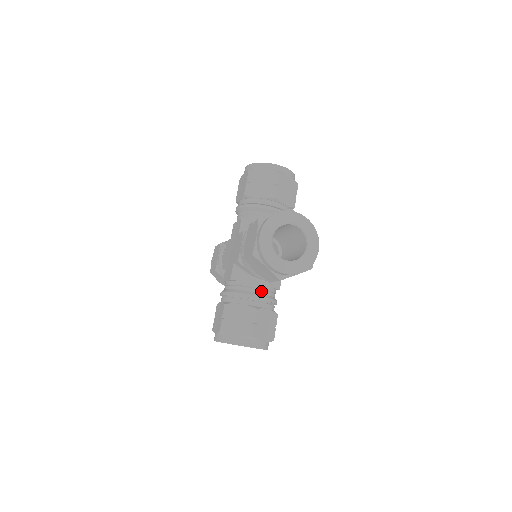
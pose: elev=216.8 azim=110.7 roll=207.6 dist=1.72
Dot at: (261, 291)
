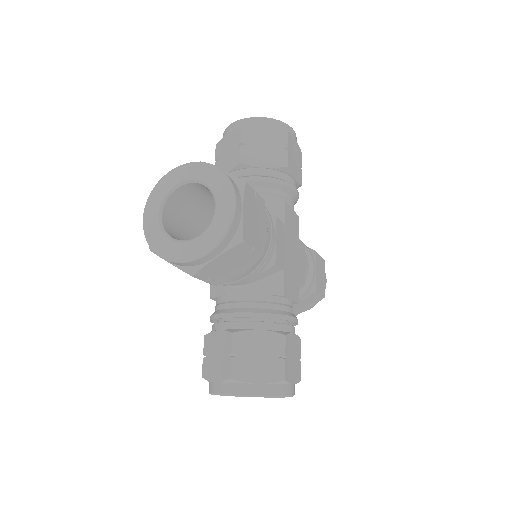
Dot at: (243, 304)
